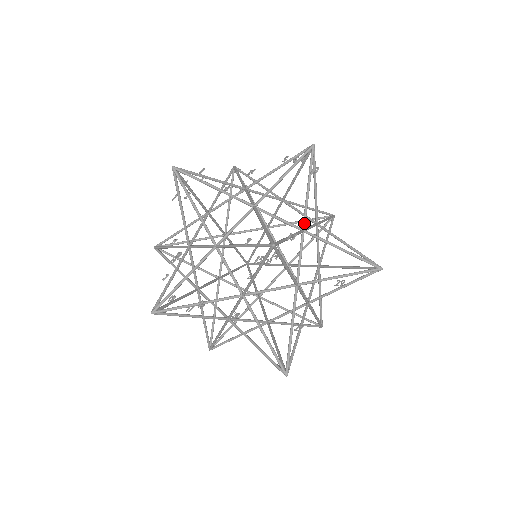
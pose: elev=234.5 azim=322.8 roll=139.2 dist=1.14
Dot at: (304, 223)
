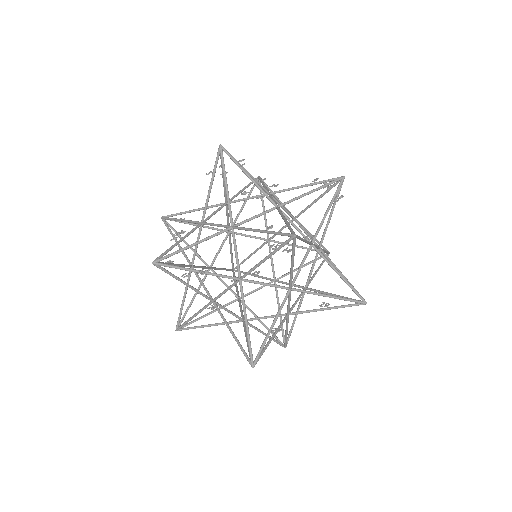
Dot at: (315, 238)
